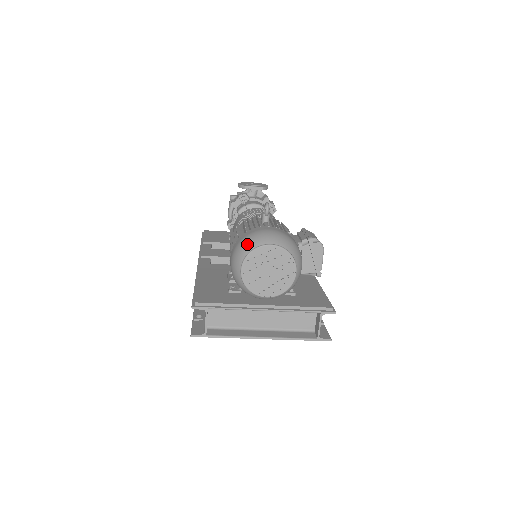
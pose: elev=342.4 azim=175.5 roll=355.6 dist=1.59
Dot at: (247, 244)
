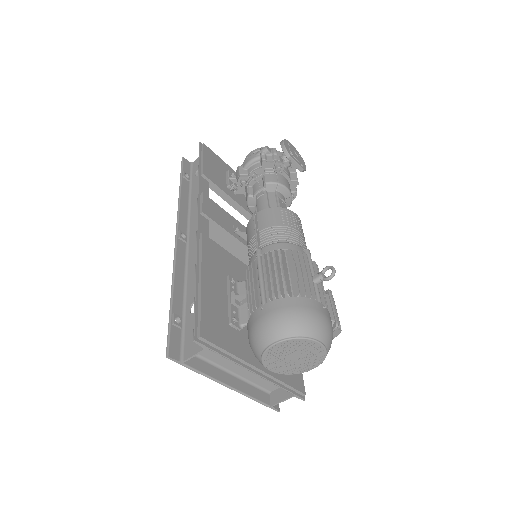
Dot at: (300, 325)
